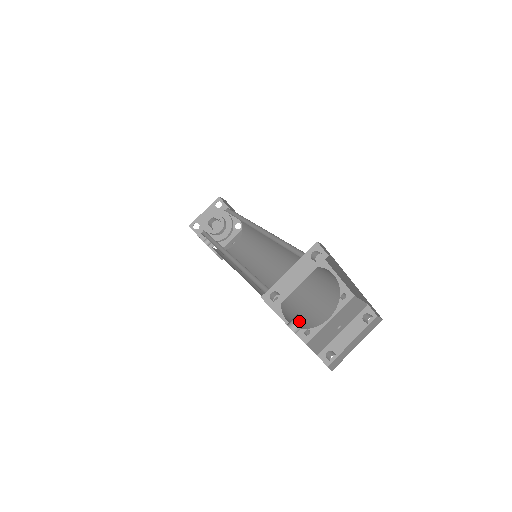
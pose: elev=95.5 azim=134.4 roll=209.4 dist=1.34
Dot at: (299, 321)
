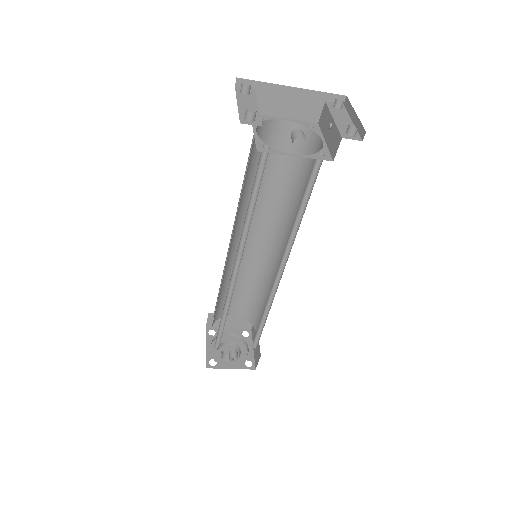
Dot at: (295, 132)
